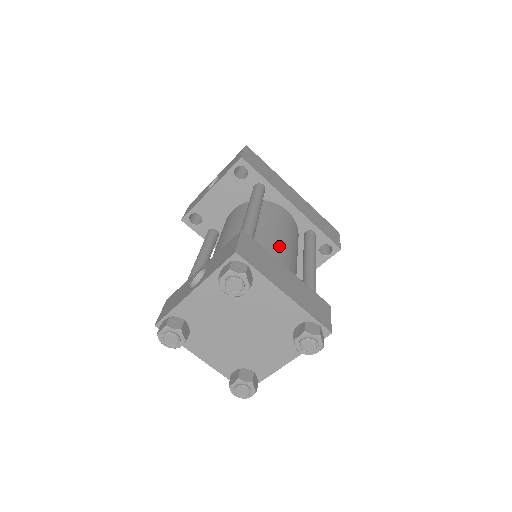
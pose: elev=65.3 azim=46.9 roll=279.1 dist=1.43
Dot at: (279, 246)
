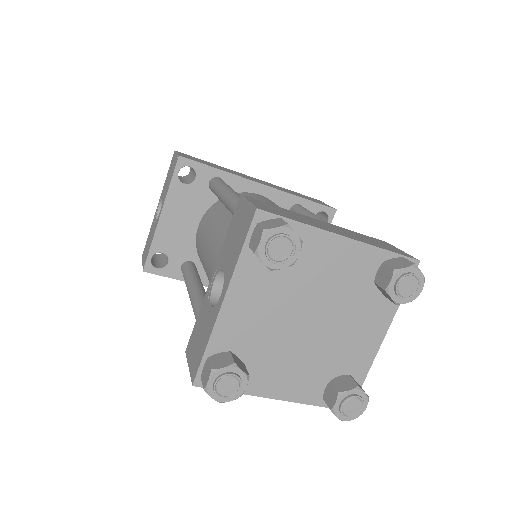
Dot at: occluded
